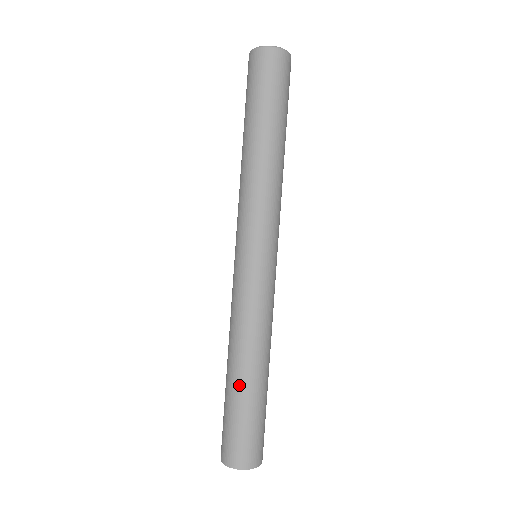
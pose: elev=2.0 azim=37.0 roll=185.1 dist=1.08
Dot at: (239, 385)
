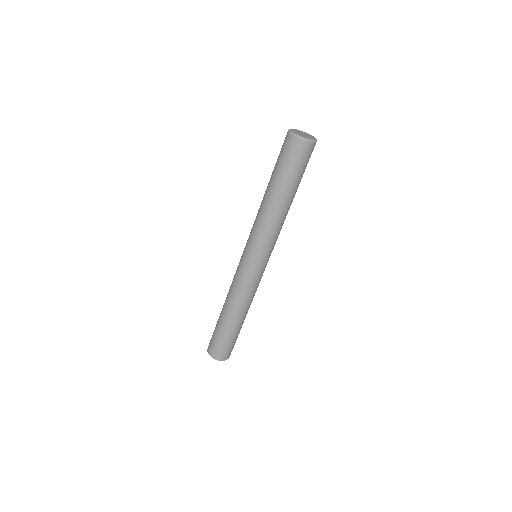
Dot at: (238, 325)
